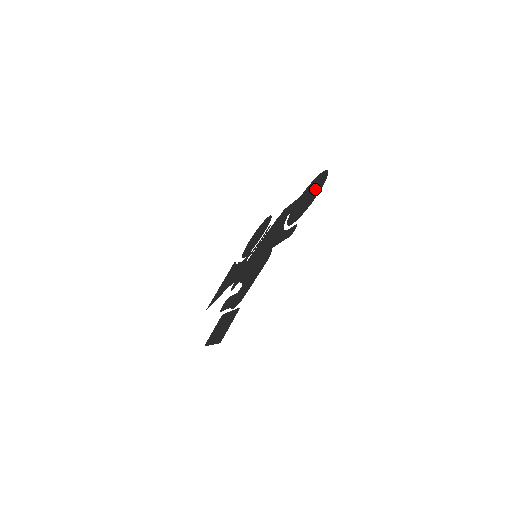
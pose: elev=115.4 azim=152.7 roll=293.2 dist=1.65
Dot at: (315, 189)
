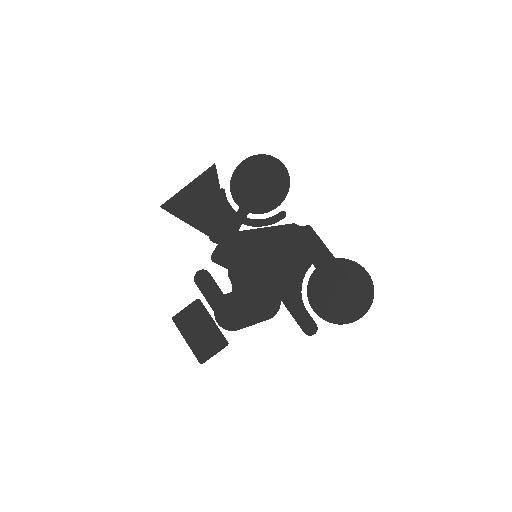
Dot at: (352, 300)
